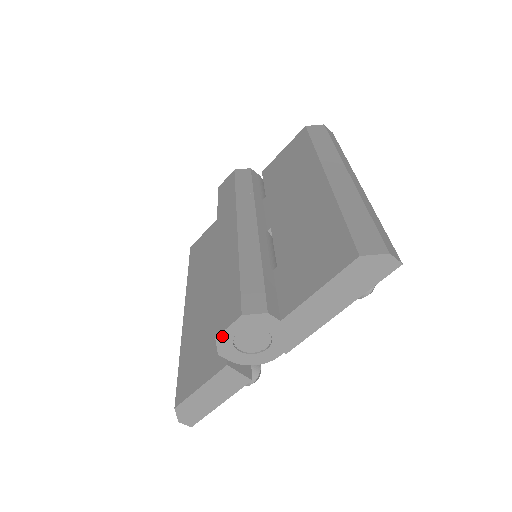
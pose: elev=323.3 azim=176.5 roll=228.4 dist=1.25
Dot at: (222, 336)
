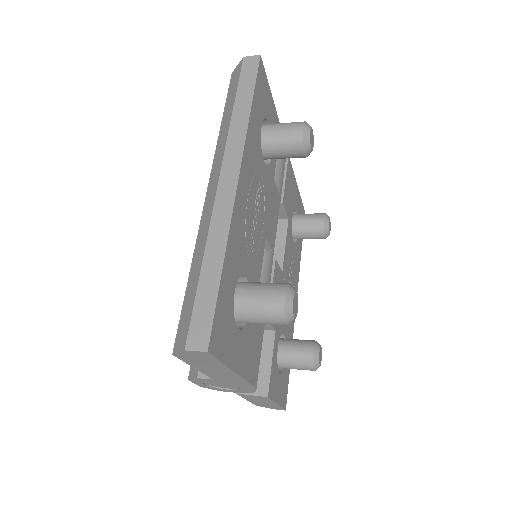
Dot at: (202, 386)
